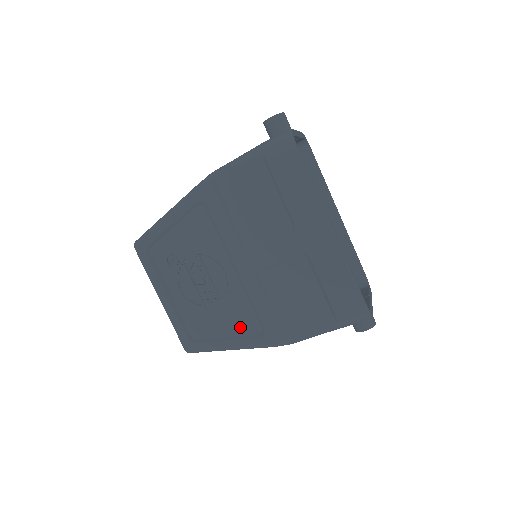
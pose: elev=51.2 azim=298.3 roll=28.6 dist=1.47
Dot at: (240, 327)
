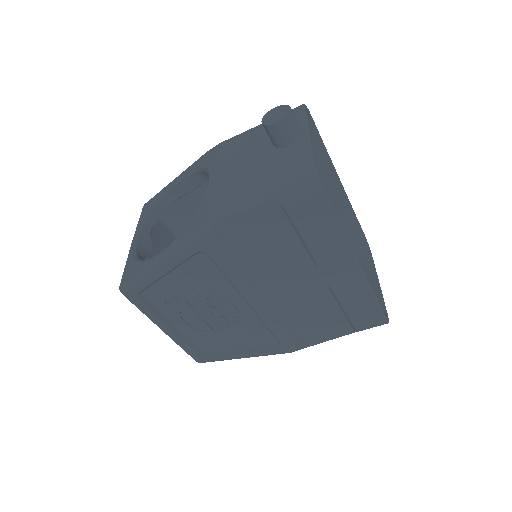
Dot at: (254, 343)
